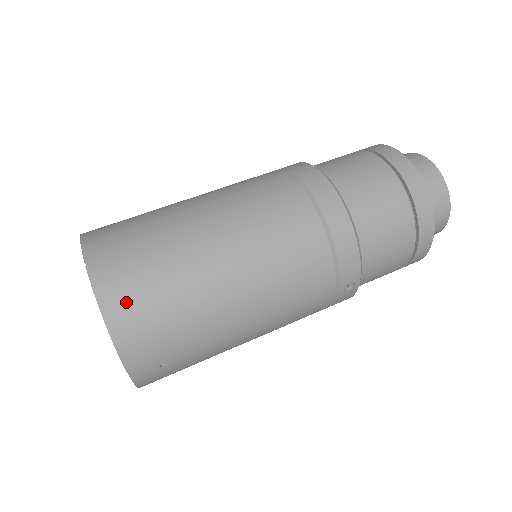
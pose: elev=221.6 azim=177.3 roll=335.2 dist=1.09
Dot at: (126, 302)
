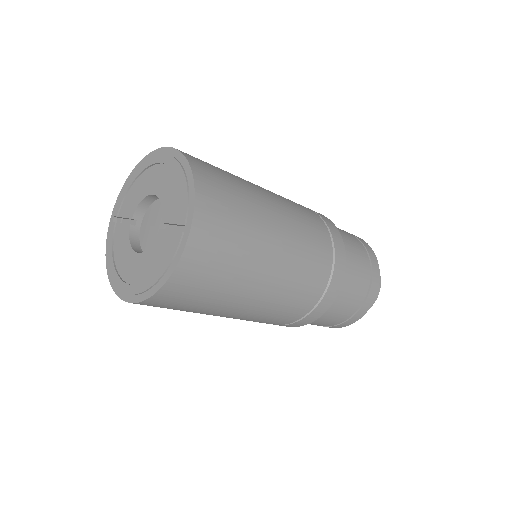
Dot at: (185, 285)
